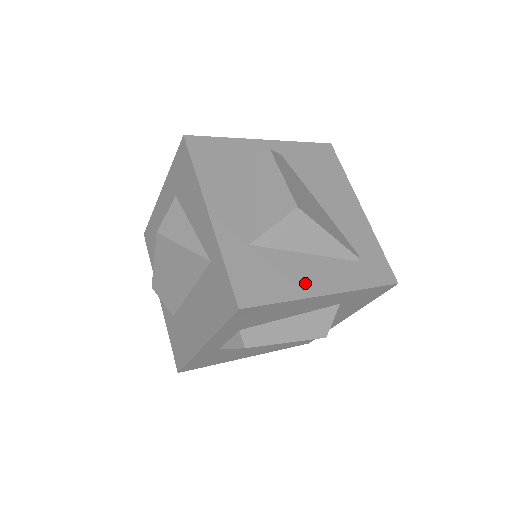
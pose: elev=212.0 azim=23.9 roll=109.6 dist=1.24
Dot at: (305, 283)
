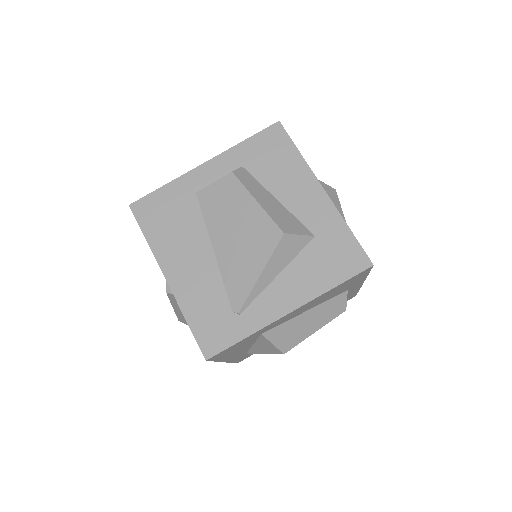
Dot at: occluded
